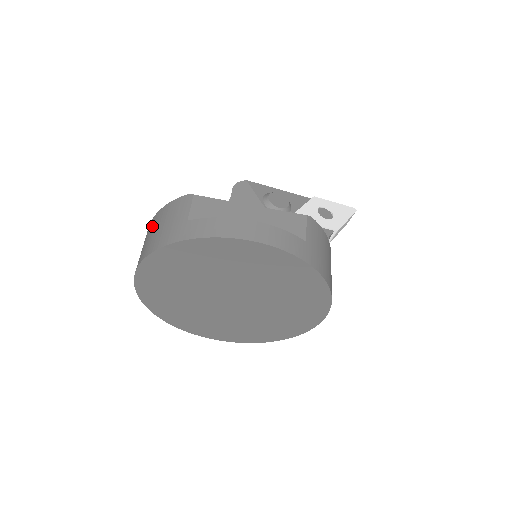
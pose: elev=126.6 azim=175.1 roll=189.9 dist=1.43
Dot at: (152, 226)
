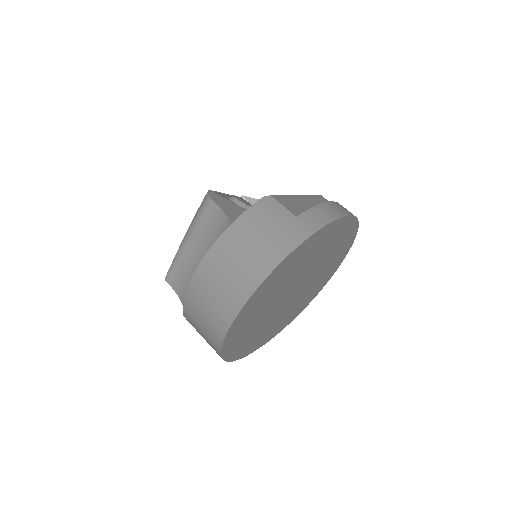
Dot at: (237, 243)
